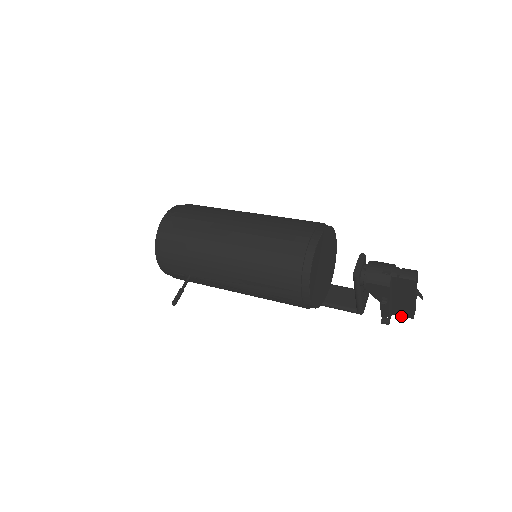
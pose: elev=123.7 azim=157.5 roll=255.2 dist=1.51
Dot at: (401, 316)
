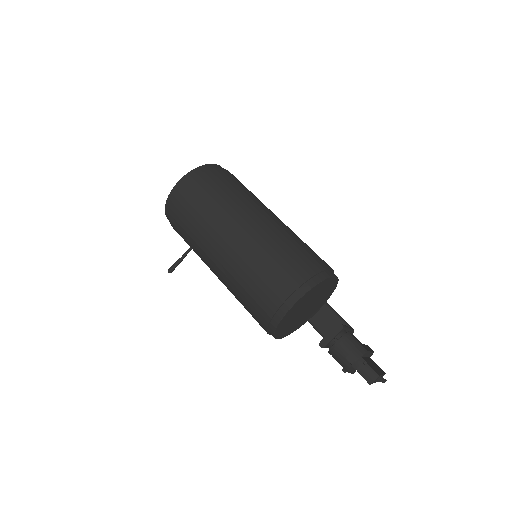
Dot at: occluded
